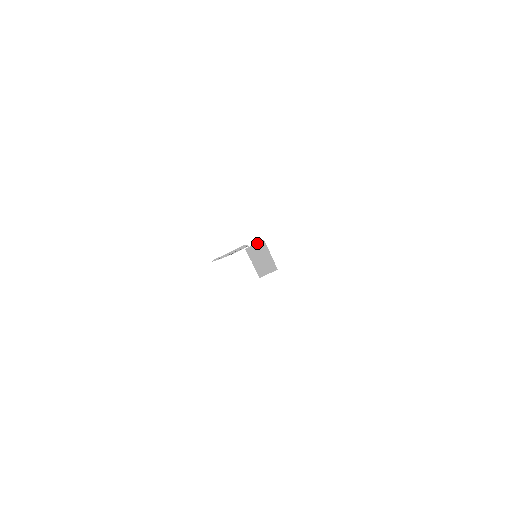
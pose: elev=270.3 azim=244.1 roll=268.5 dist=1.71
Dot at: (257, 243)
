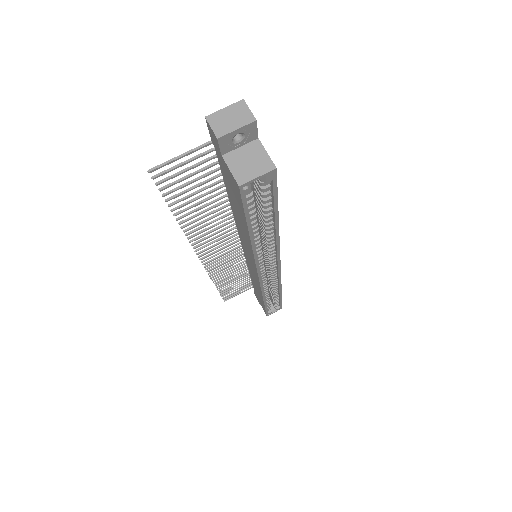
Dot at: (229, 105)
